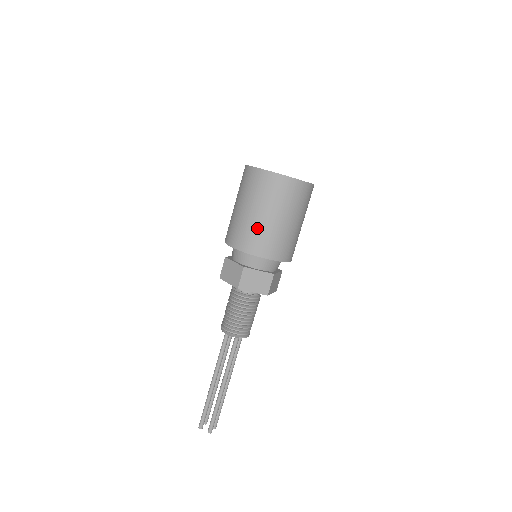
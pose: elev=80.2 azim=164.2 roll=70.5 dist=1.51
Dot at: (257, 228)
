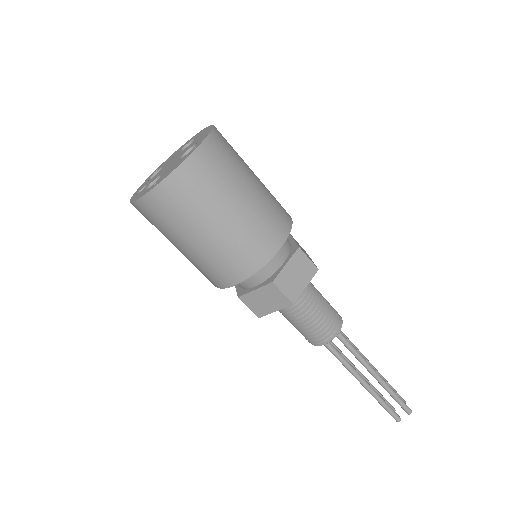
Dot at: (237, 237)
